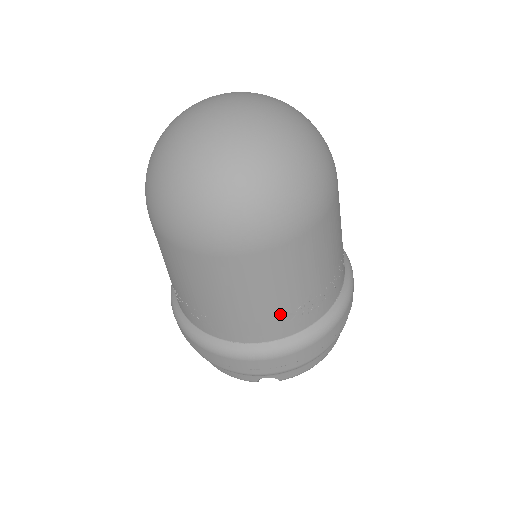
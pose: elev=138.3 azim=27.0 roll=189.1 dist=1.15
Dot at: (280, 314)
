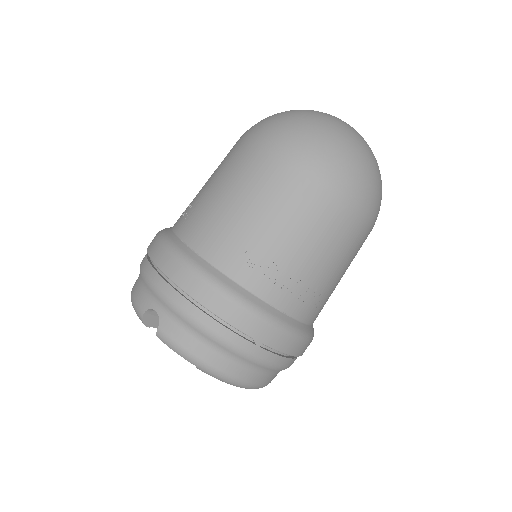
Dot at: (238, 236)
